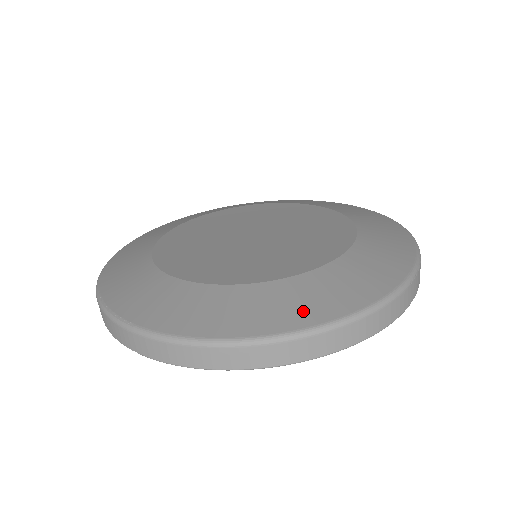
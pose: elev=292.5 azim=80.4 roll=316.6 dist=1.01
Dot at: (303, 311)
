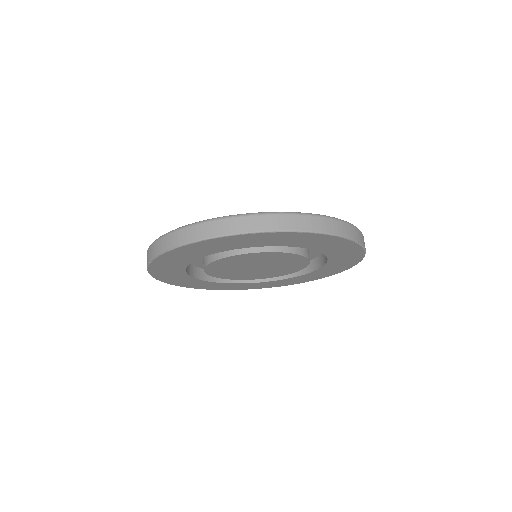
Dot at: occluded
